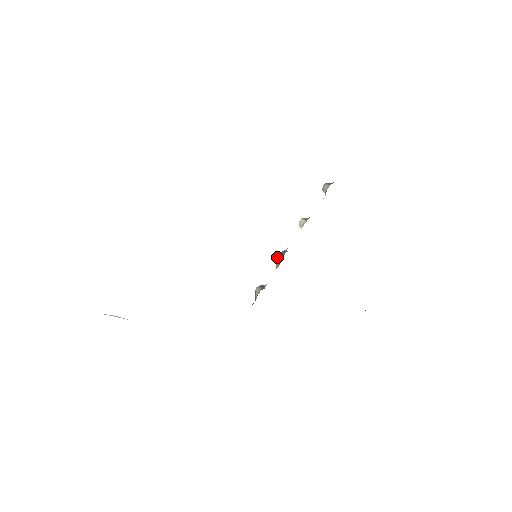
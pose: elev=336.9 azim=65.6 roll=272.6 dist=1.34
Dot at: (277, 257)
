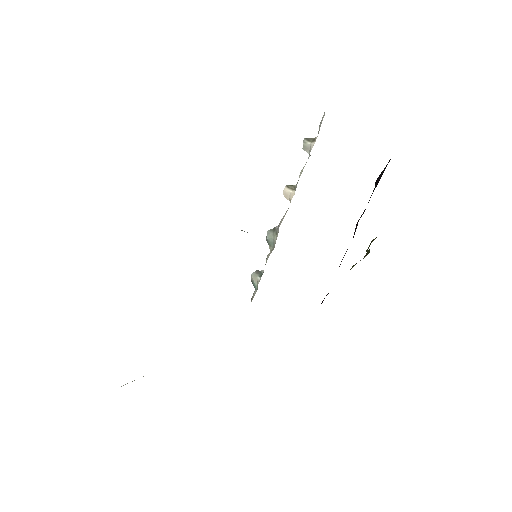
Dot at: (267, 237)
